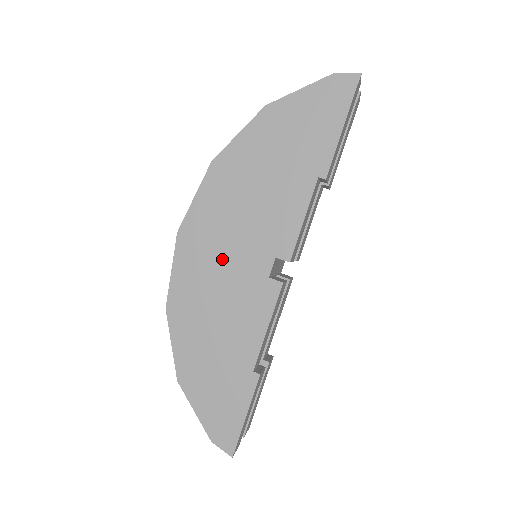
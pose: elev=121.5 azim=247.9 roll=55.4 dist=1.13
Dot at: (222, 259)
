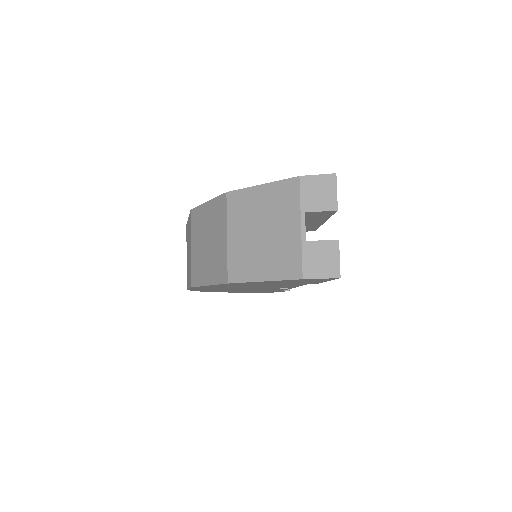
Dot at: occluded
